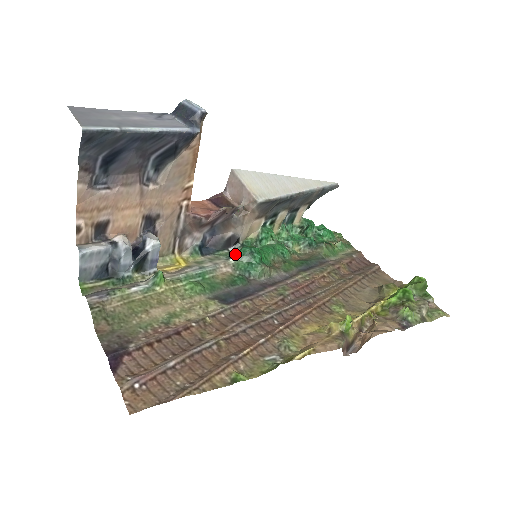
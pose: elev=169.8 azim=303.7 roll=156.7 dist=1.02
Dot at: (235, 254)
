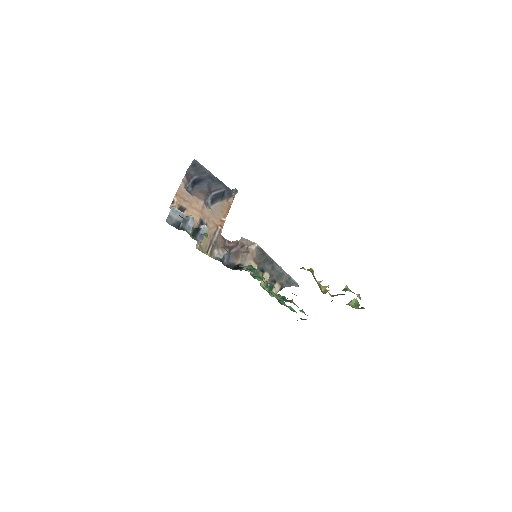
Dot at: occluded
